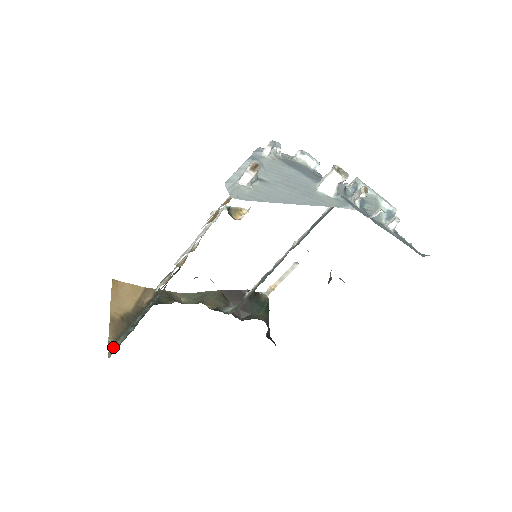
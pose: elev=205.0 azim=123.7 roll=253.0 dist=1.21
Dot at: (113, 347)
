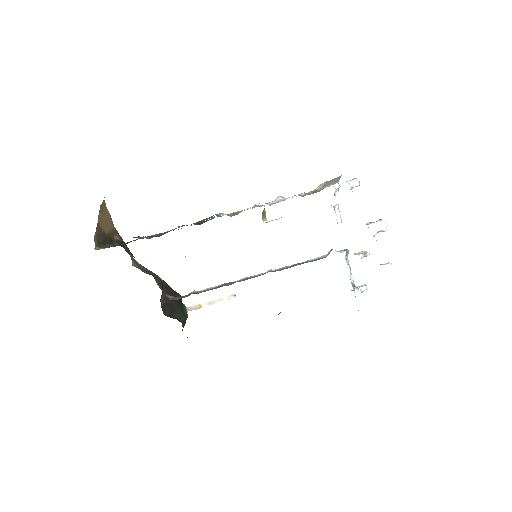
Dot at: occluded
